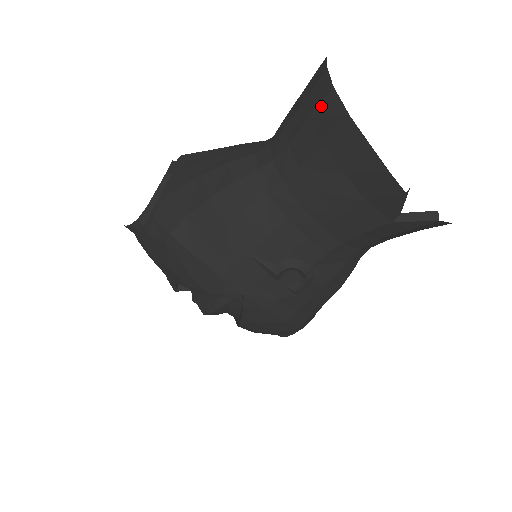
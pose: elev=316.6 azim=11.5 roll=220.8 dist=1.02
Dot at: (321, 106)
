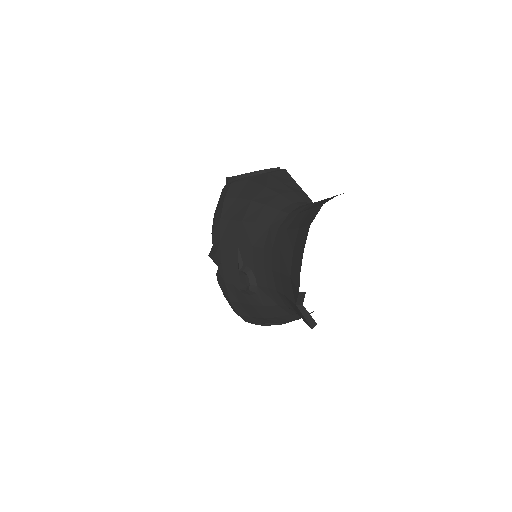
Dot at: (315, 209)
